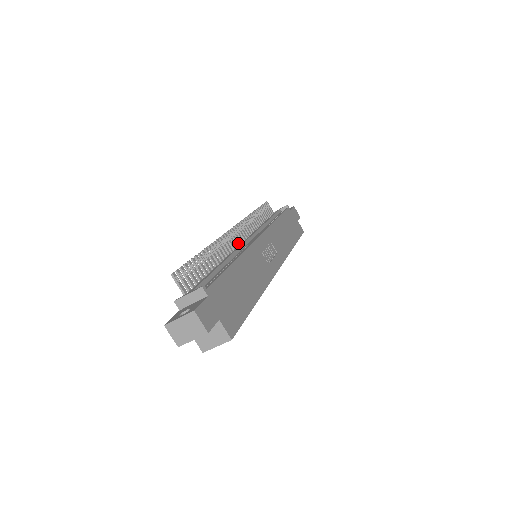
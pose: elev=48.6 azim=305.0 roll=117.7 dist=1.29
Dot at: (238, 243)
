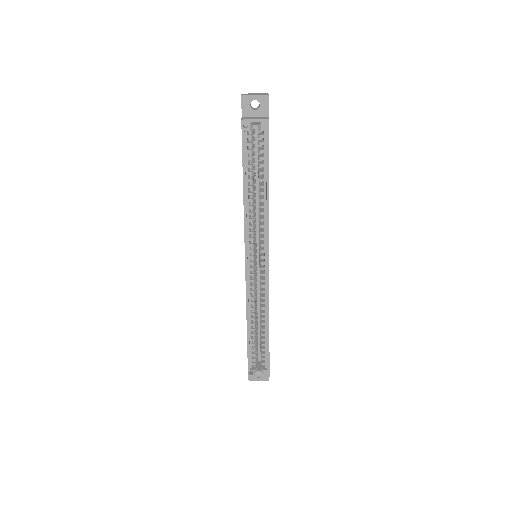
Dot at: occluded
